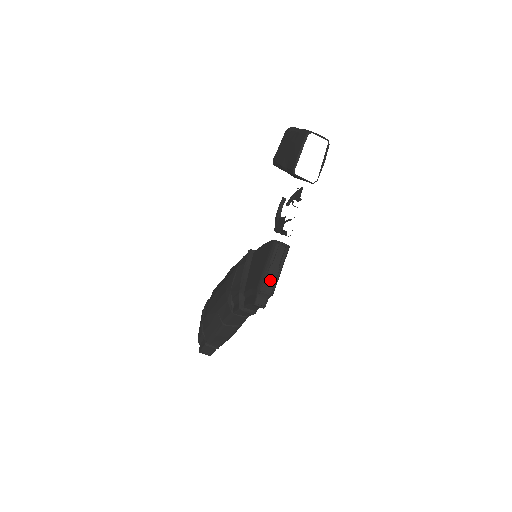
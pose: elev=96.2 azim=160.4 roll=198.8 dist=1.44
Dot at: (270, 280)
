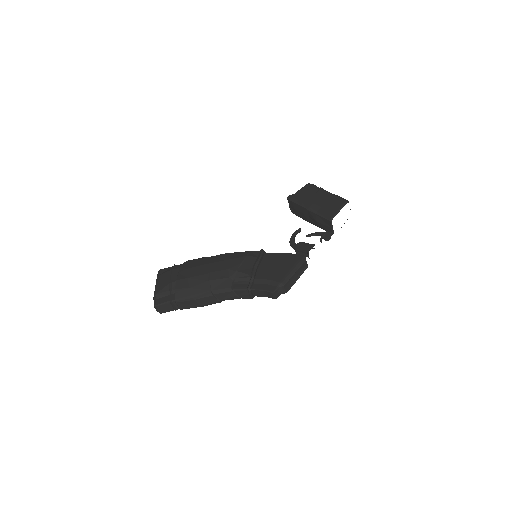
Dot at: (290, 281)
